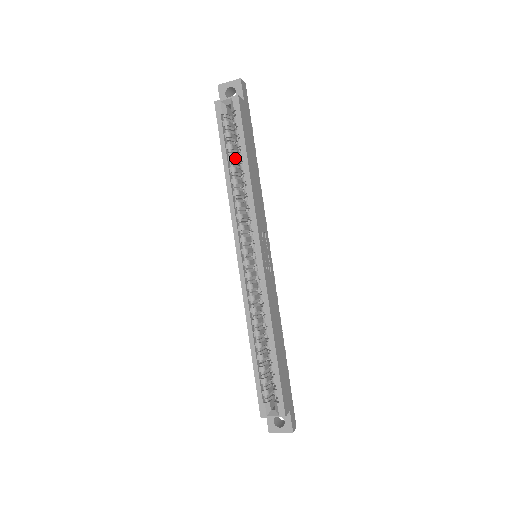
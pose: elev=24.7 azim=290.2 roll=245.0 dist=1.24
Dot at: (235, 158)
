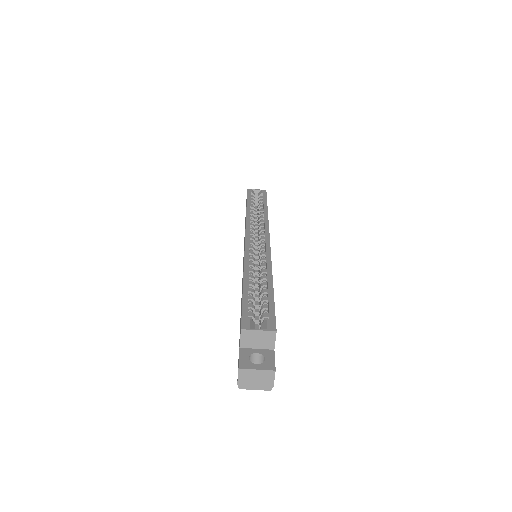
Dot at: occluded
